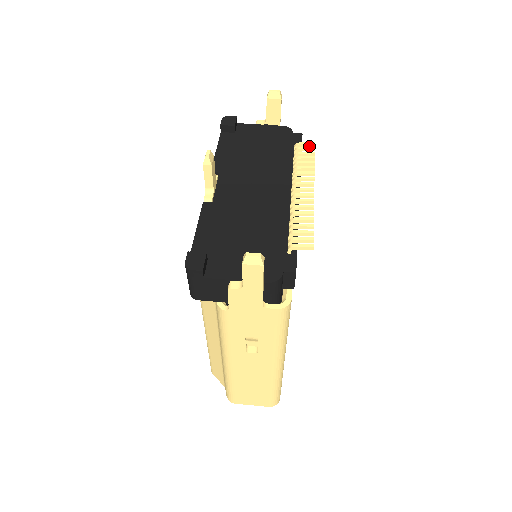
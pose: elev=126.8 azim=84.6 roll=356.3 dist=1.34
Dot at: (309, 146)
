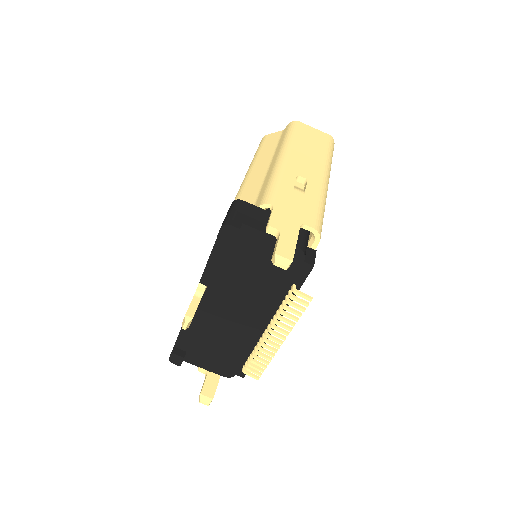
Dot at: (306, 297)
